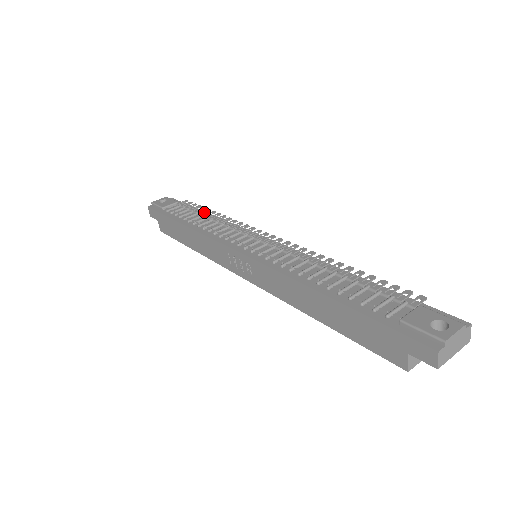
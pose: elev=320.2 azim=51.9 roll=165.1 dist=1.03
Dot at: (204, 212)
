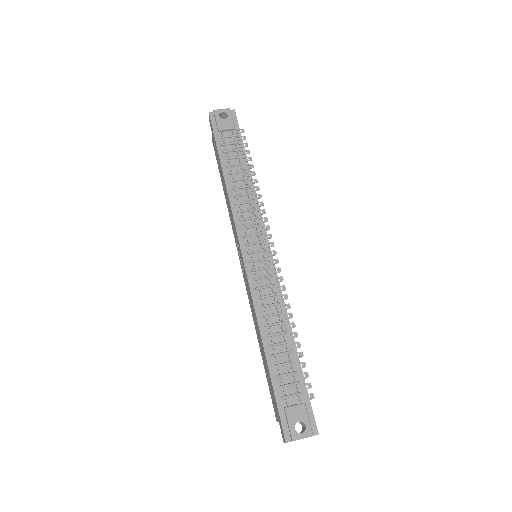
Dot at: (247, 168)
